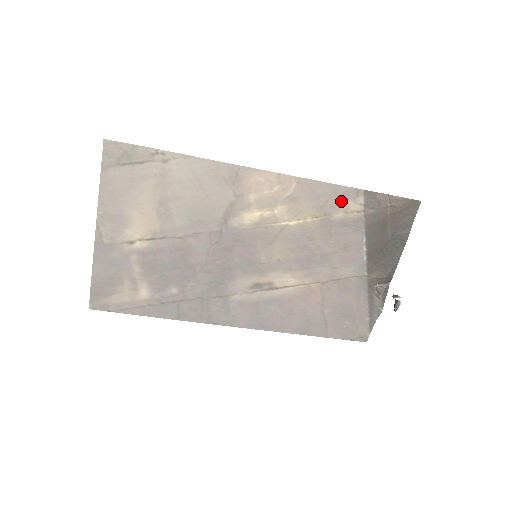
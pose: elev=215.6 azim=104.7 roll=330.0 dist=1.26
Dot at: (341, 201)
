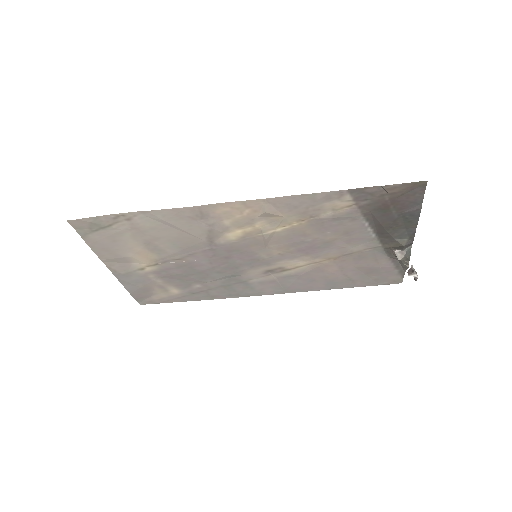
Dot at: (324, 204)
